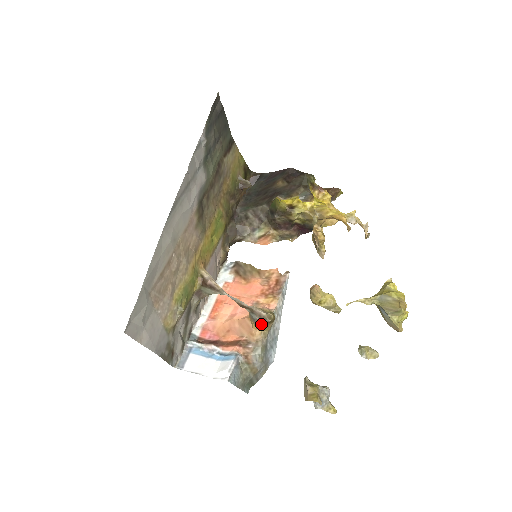
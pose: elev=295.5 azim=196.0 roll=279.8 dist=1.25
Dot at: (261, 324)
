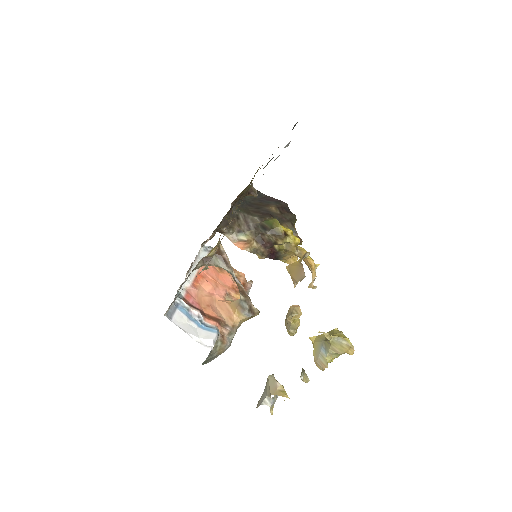
Dot at: (247, 314)
